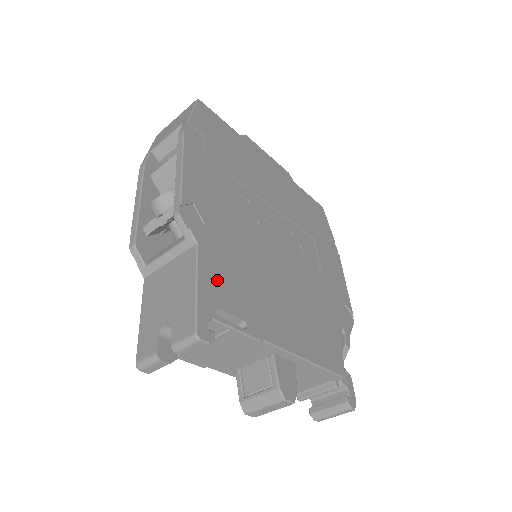
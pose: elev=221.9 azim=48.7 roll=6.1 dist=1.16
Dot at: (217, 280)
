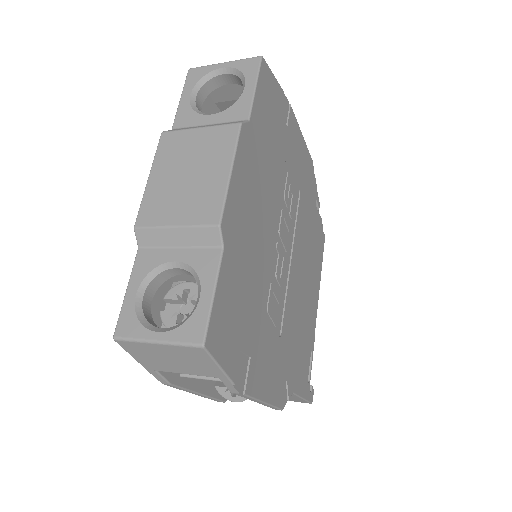
Dot at: (302, 376)
